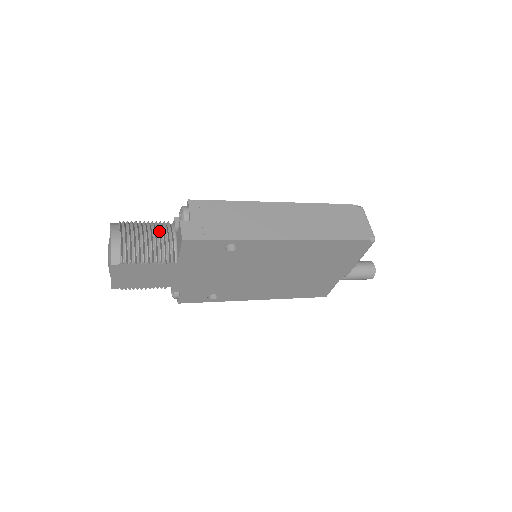
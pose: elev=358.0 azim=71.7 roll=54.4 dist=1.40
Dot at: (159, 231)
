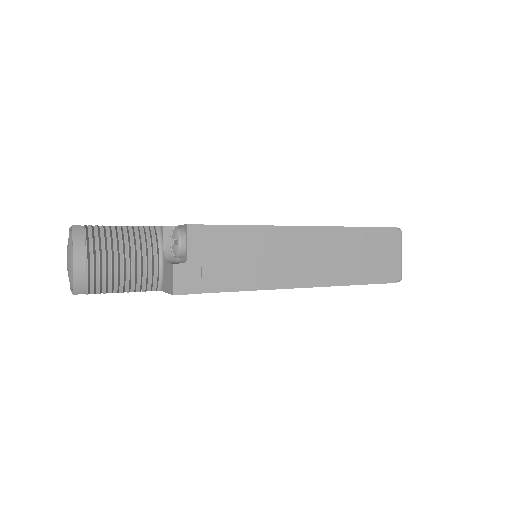
Dot at: (141, 251)
